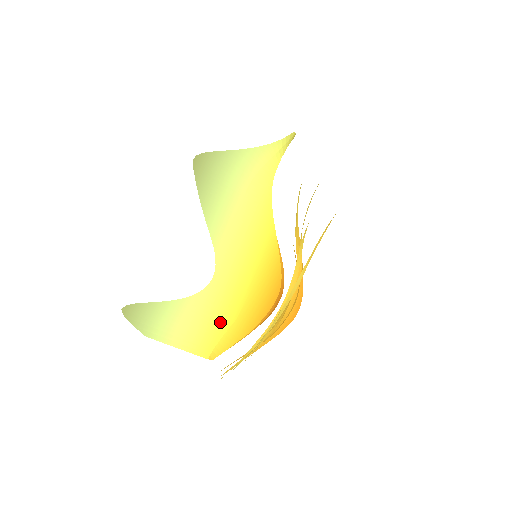
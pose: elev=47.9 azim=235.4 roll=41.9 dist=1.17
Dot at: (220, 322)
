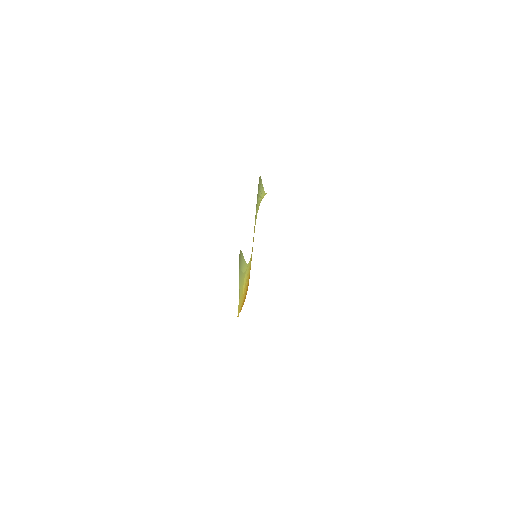
Dot at: (244, 292)
